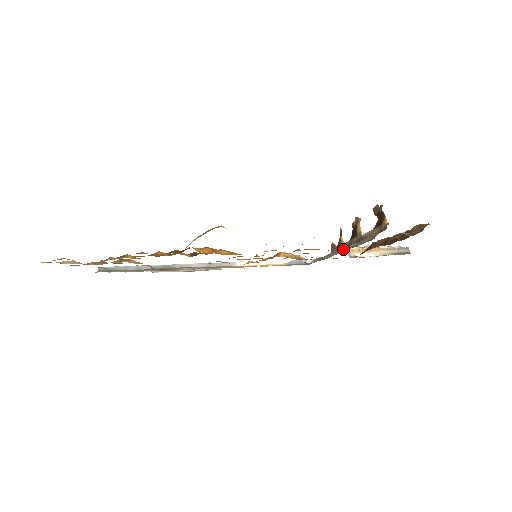
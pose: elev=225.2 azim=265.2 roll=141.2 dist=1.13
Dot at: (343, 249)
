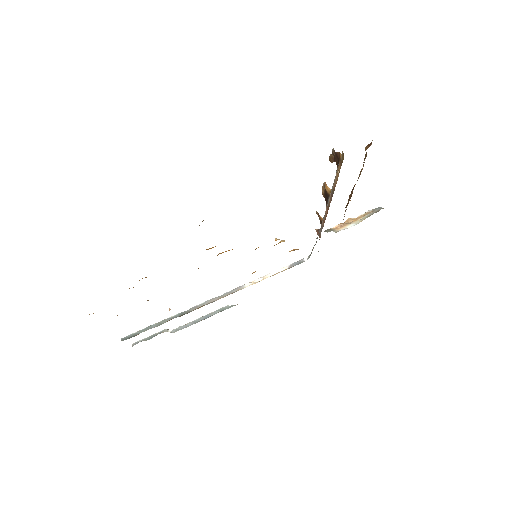
Dot at: occluded
